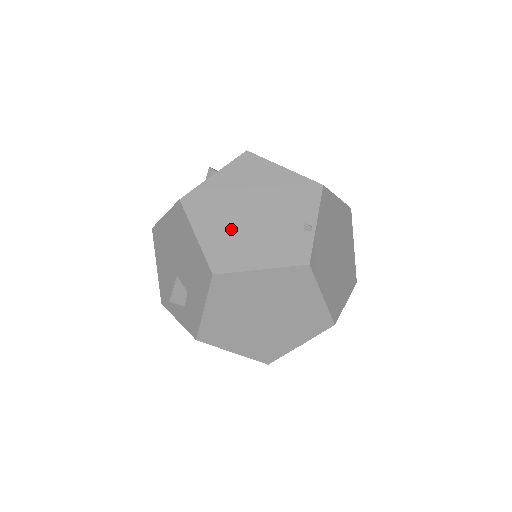
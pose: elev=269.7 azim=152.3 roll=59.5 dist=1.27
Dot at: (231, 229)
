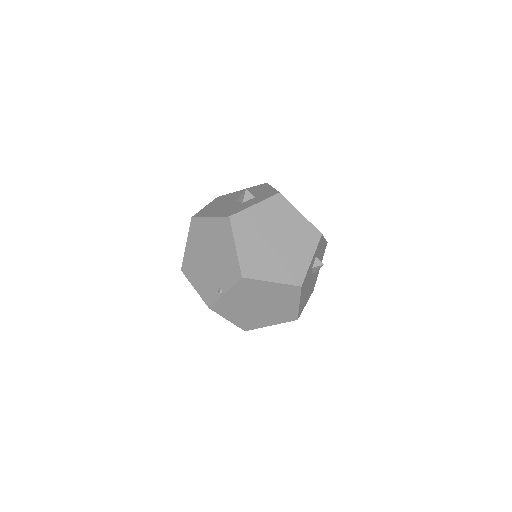
Dot at: (197, 256)
